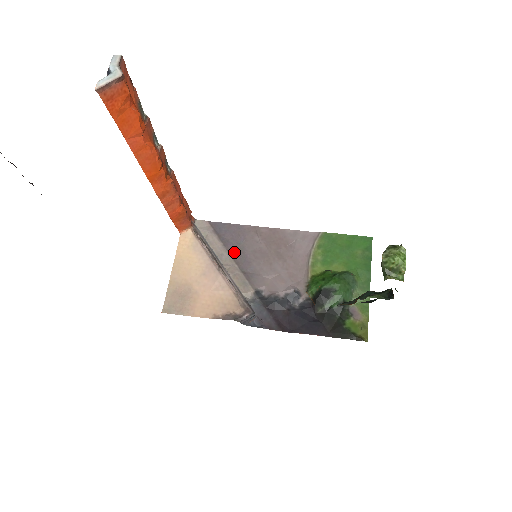
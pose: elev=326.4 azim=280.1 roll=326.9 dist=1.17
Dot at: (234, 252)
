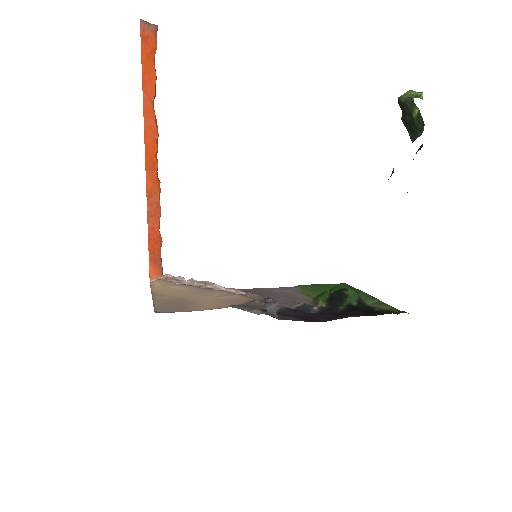
Dot at: occluded
